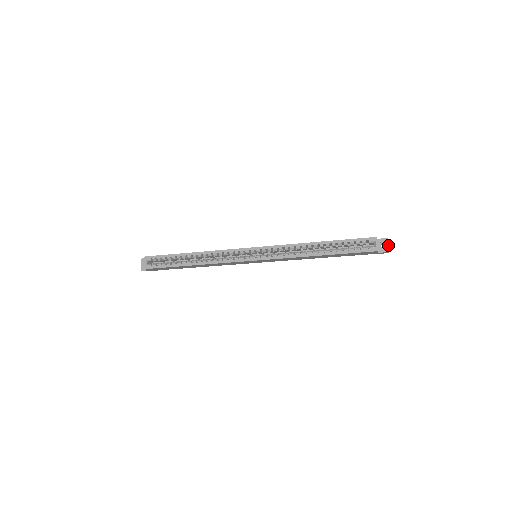
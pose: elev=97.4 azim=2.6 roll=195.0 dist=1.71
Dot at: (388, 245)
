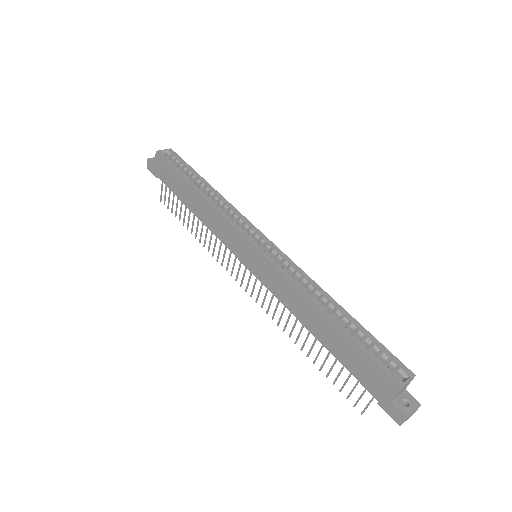
Dot at: (414, 410)
